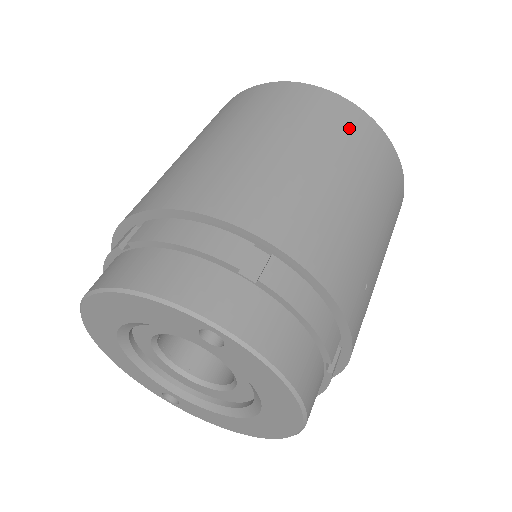
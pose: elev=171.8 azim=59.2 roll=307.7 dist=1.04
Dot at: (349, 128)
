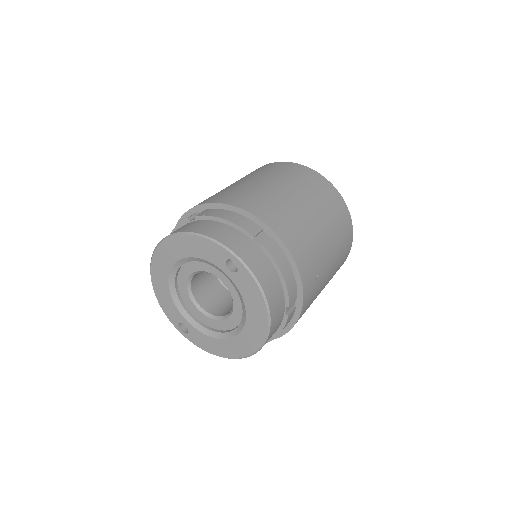
Dot at: (325, 194)
